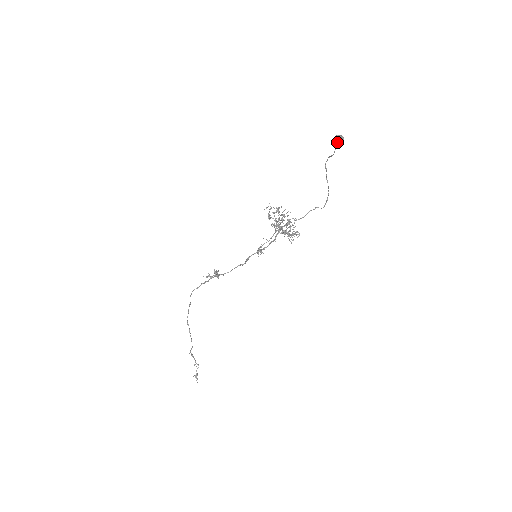
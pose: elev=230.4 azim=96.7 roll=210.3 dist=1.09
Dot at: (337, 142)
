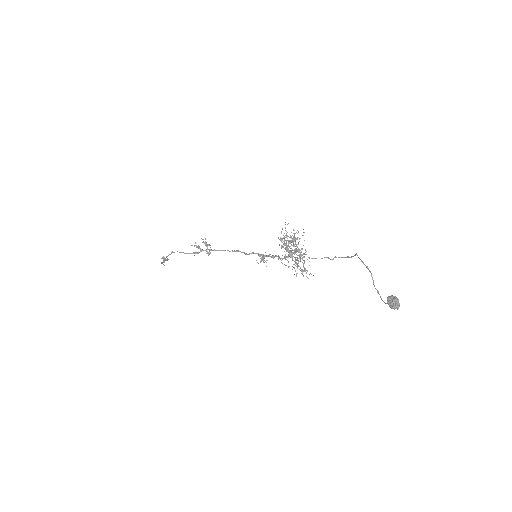
Dot at: (392, 308)
